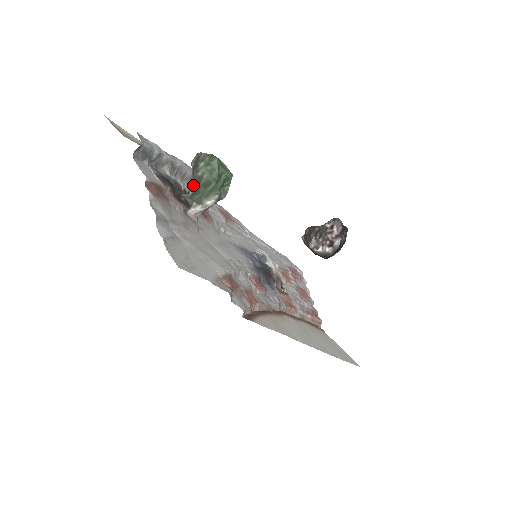
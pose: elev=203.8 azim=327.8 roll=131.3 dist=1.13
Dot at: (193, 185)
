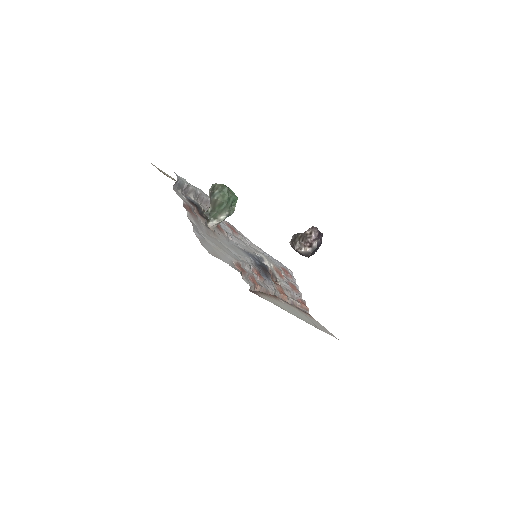
Dot at: (211, 206)
